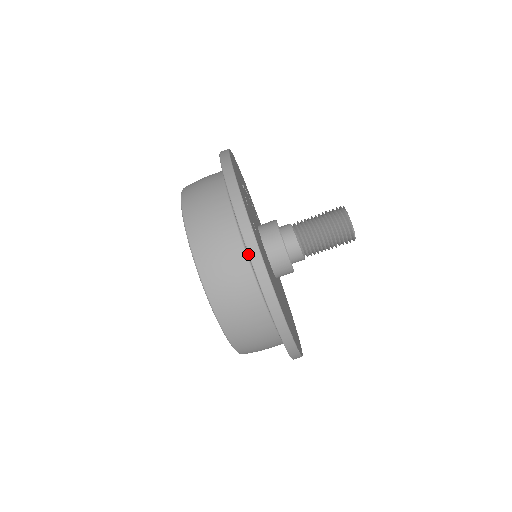
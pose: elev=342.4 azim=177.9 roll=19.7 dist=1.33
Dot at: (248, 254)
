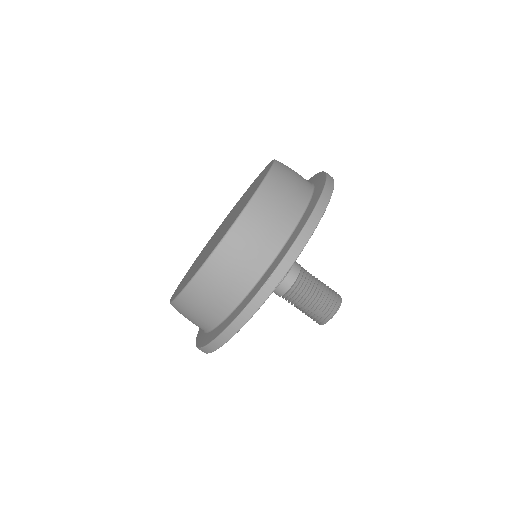
Dot at: (238, 315)
